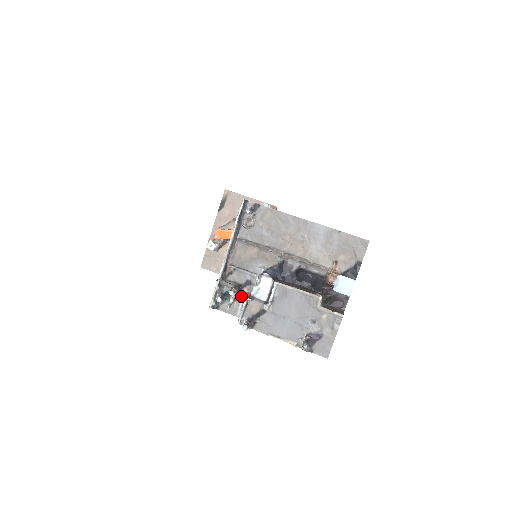
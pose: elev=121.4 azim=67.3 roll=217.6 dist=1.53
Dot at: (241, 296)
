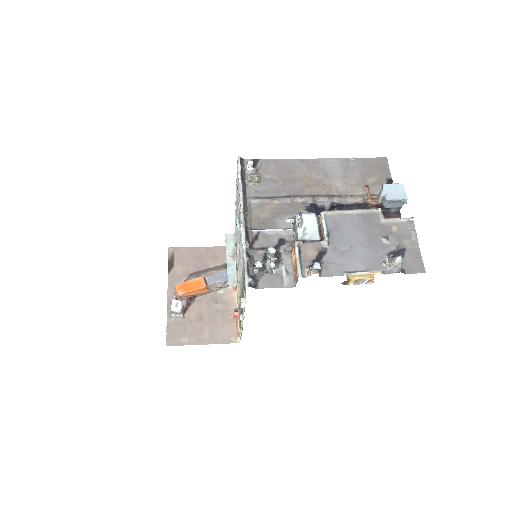
Dot at: (280, 260)
